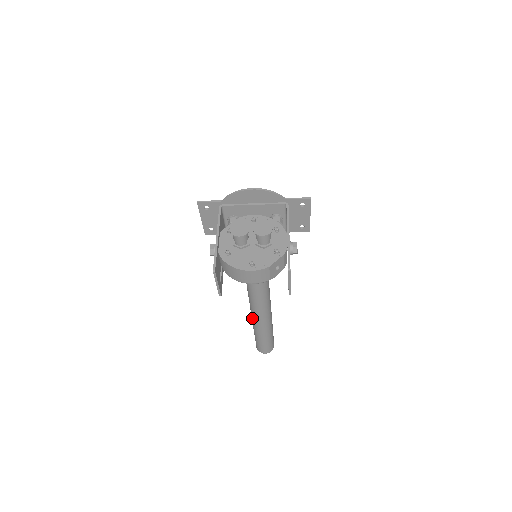
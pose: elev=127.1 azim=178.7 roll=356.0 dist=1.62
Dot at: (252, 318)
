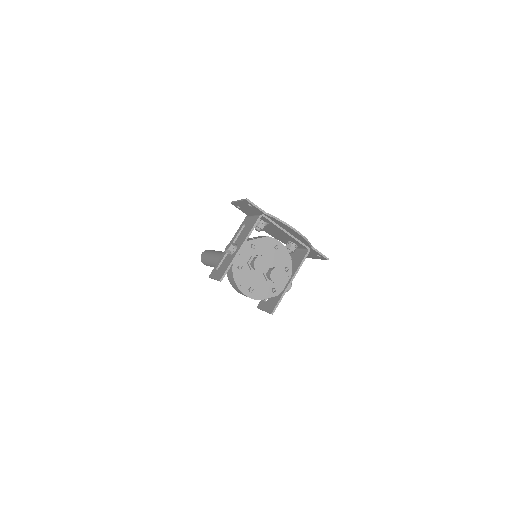
Dot at: (216, 260)
